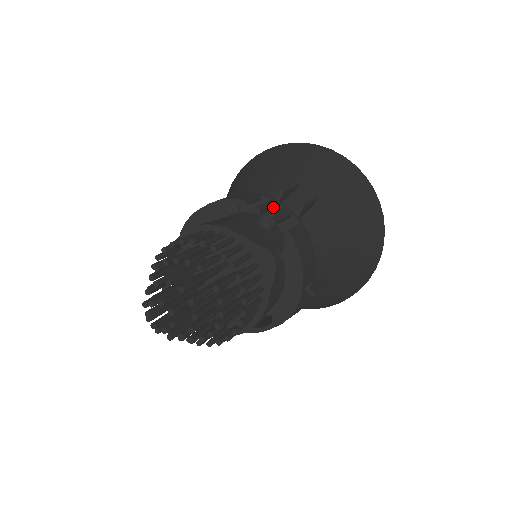
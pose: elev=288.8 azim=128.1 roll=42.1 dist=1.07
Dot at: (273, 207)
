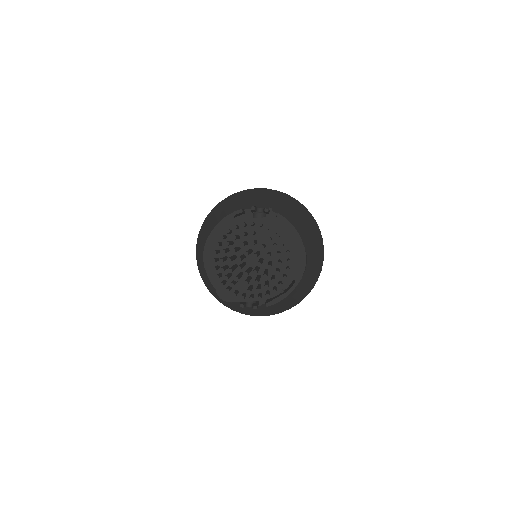
Dot at: (259, 208)
